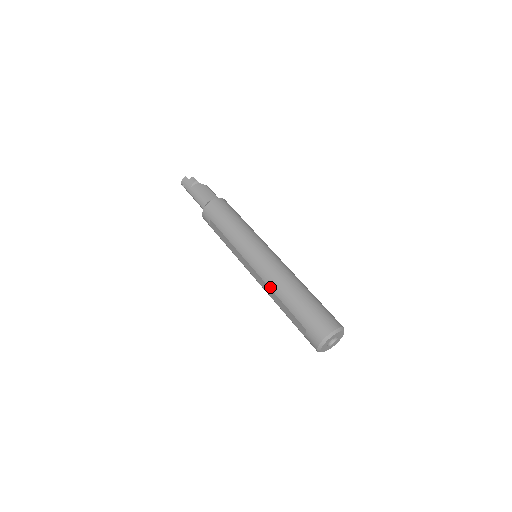
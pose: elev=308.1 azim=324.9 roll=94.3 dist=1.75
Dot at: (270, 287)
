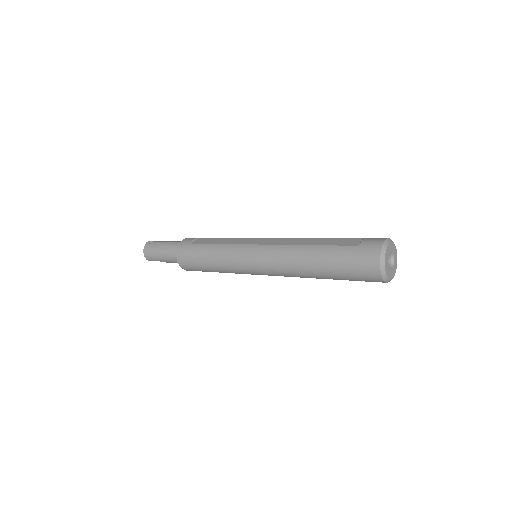
Dot at: (299, 238)
